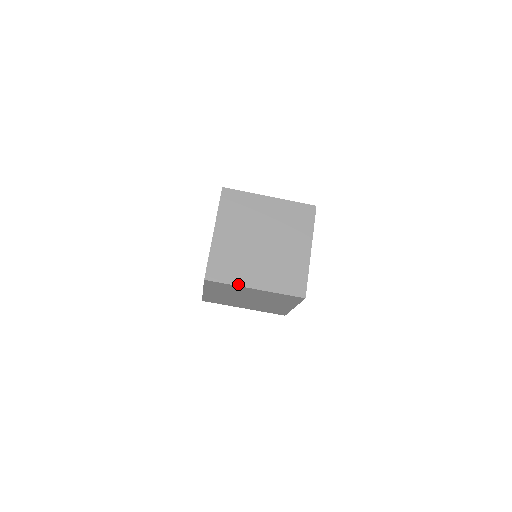
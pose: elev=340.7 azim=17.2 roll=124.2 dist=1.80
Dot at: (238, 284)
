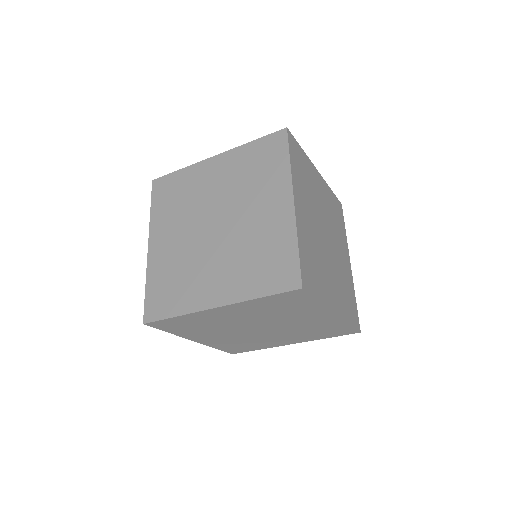
Dot at: (189, 310)
